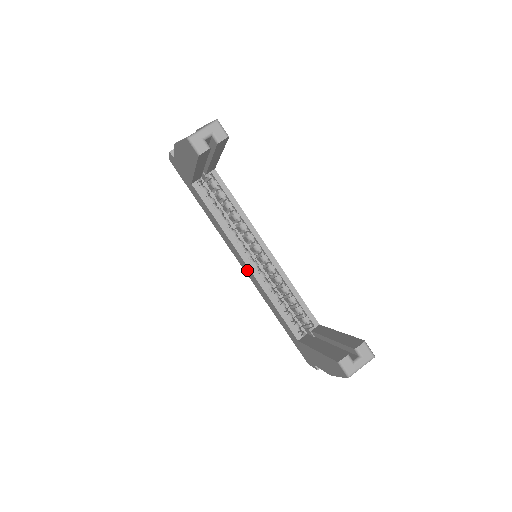
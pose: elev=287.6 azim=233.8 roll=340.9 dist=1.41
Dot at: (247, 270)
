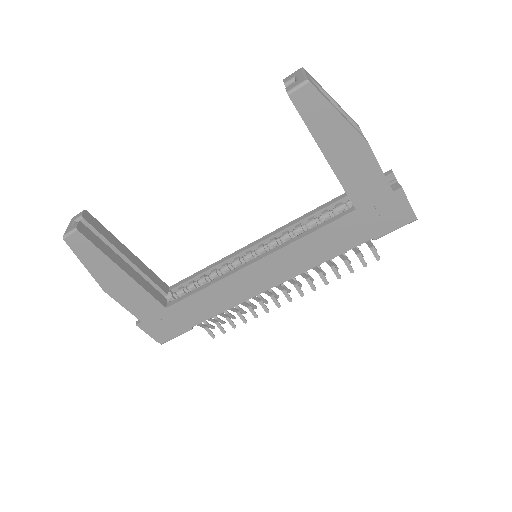
Dot at: (271, 270)
